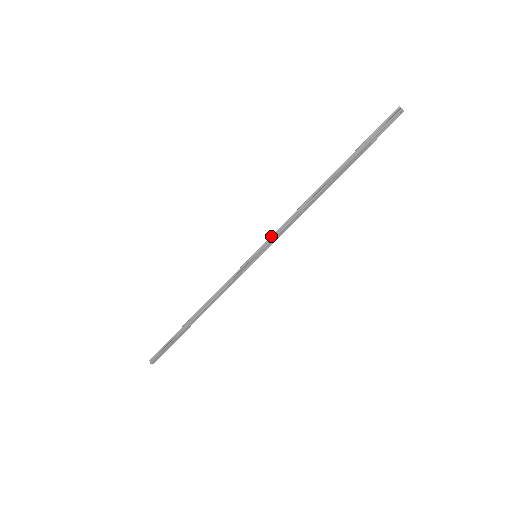
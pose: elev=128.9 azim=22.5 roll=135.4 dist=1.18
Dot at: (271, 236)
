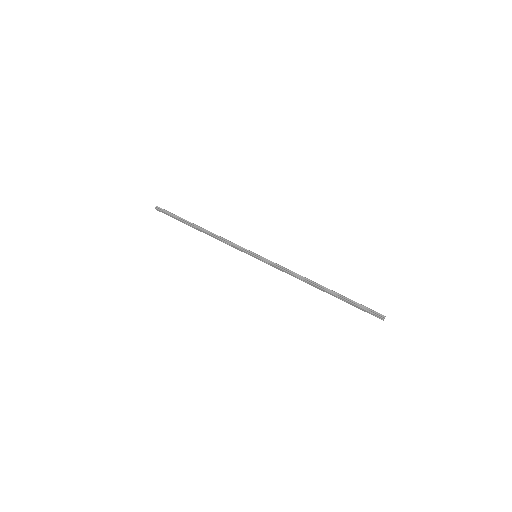
Dot at: (273, 262)
